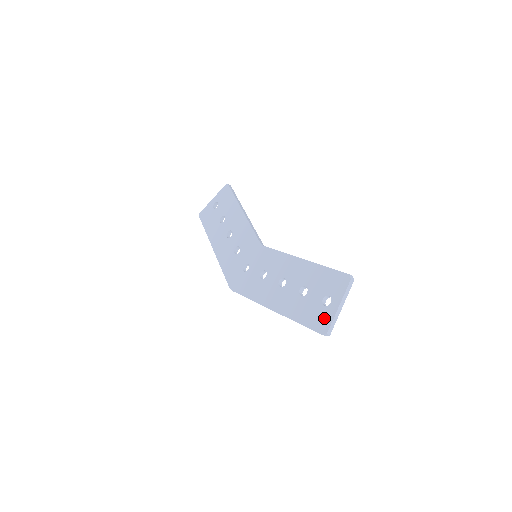
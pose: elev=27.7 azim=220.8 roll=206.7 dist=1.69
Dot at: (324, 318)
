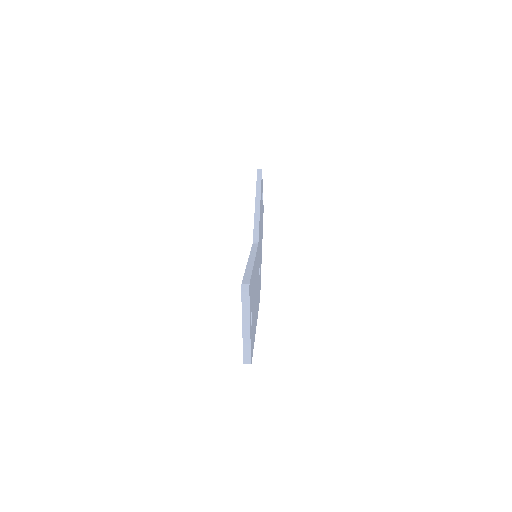
Dot at: occluded
